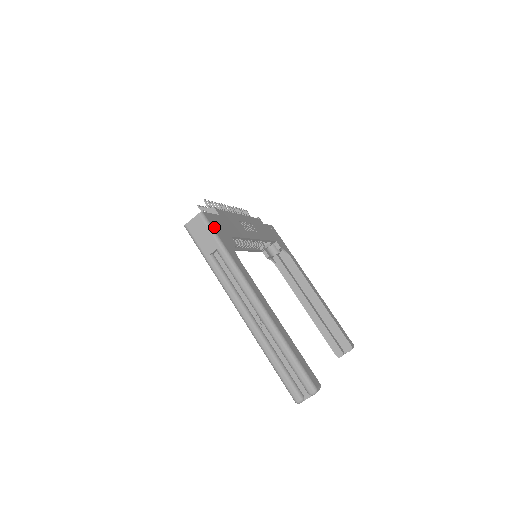
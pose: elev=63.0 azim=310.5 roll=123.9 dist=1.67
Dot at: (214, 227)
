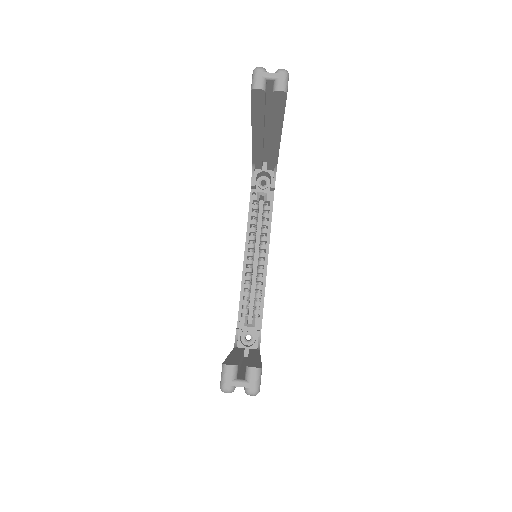
Dot at: occluded
